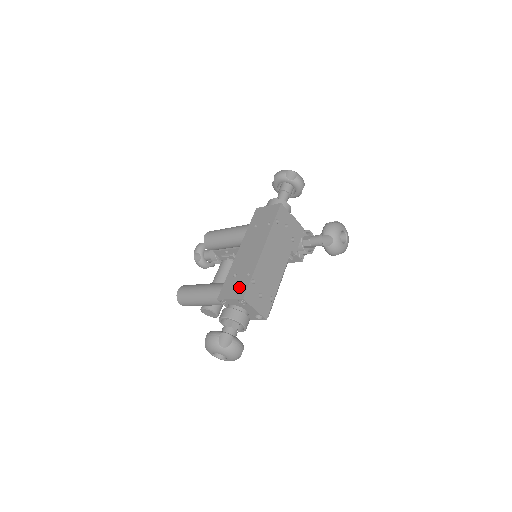
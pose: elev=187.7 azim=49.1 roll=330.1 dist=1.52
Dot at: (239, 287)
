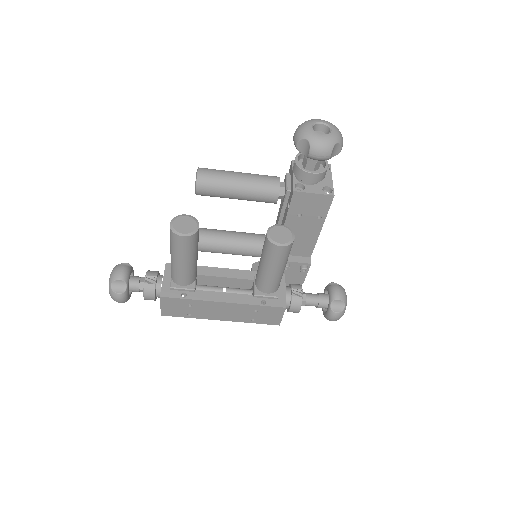
Dot at: occluded
